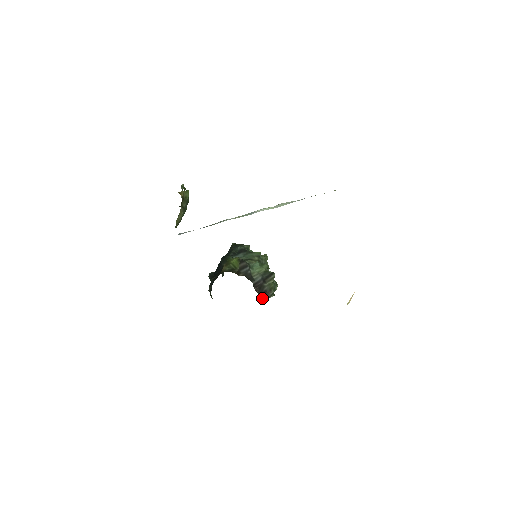
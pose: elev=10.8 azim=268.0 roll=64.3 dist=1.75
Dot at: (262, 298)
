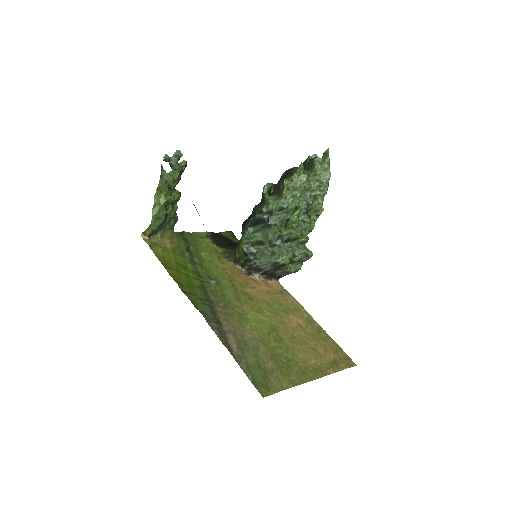
Dot at: (278, 278)
